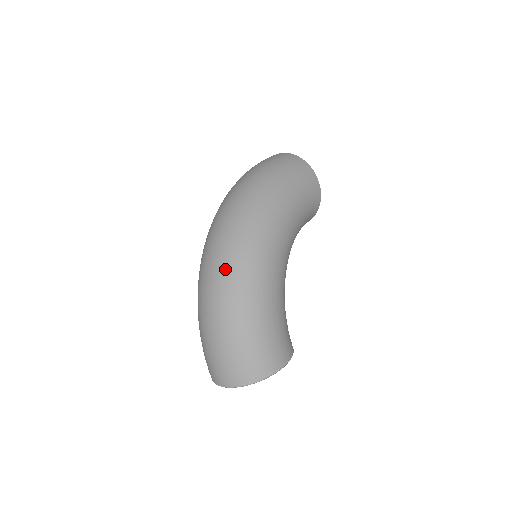
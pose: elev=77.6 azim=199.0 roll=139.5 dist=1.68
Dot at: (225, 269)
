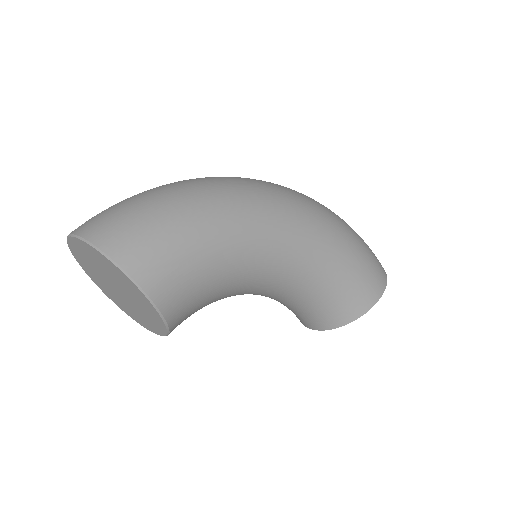
Dot at: (232, 179)
